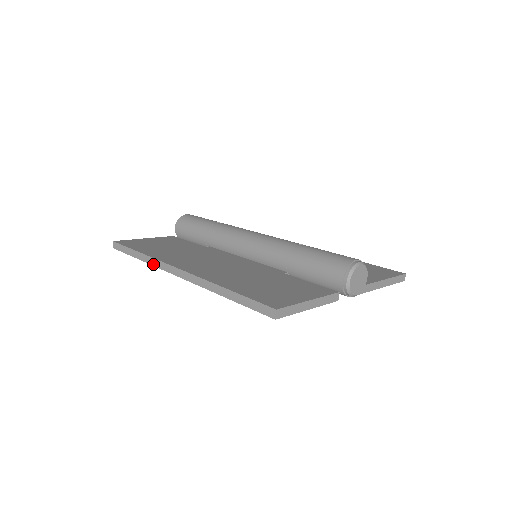
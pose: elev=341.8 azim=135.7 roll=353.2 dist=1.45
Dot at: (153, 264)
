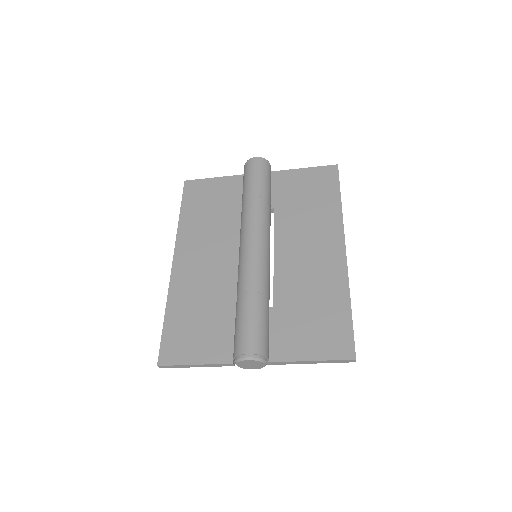
Dot at: occluded
